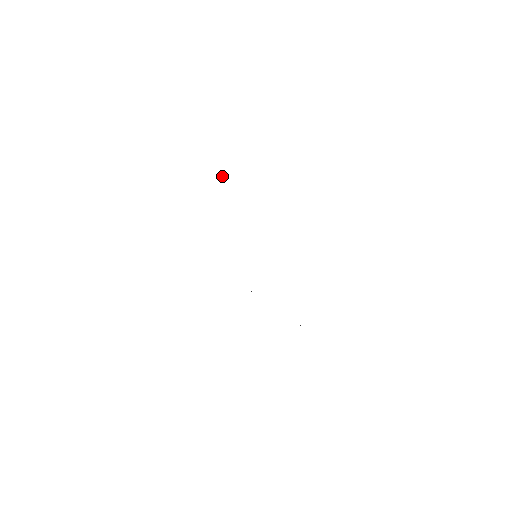
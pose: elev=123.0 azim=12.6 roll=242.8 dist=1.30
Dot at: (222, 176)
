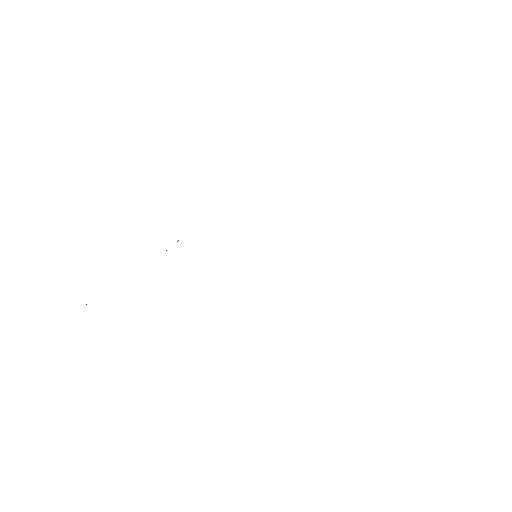
Dot at: occluded
